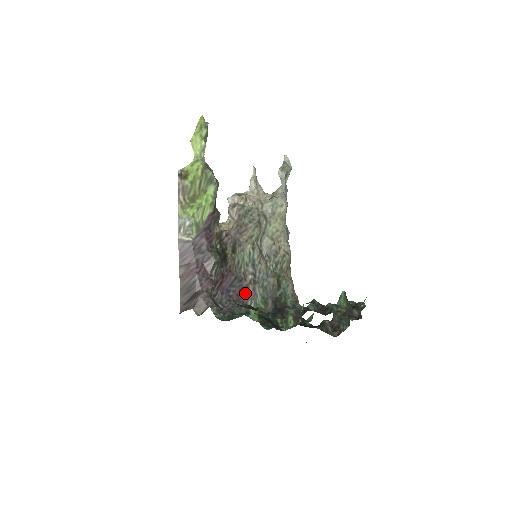
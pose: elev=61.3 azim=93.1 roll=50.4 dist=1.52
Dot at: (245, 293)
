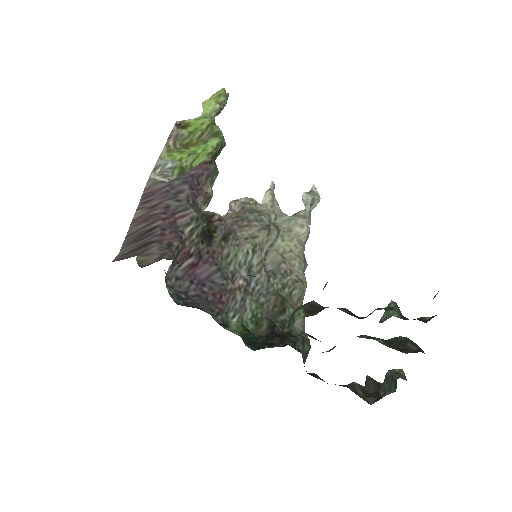
Dot at: (228, 299)
